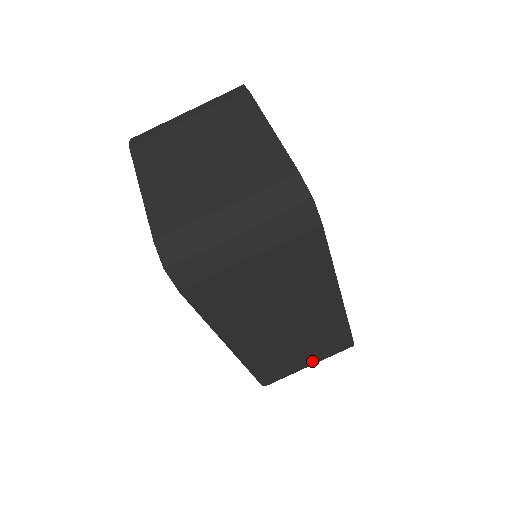
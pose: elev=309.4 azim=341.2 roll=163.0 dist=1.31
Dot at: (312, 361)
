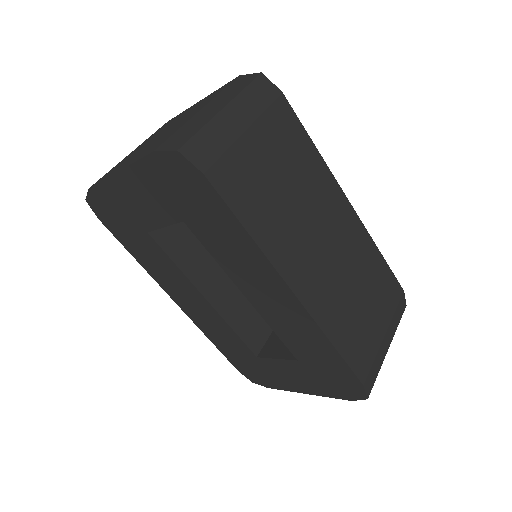
Dot at: (384, 325)
